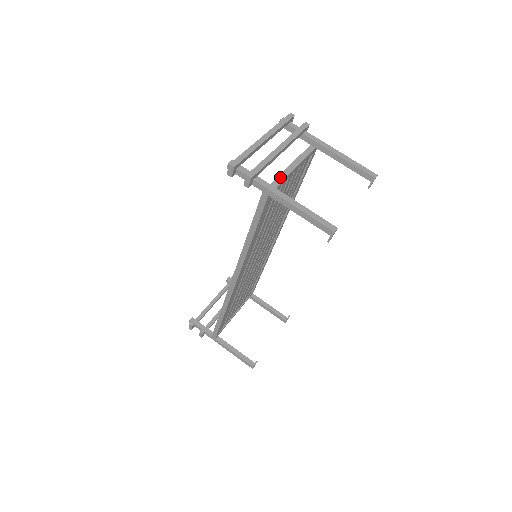
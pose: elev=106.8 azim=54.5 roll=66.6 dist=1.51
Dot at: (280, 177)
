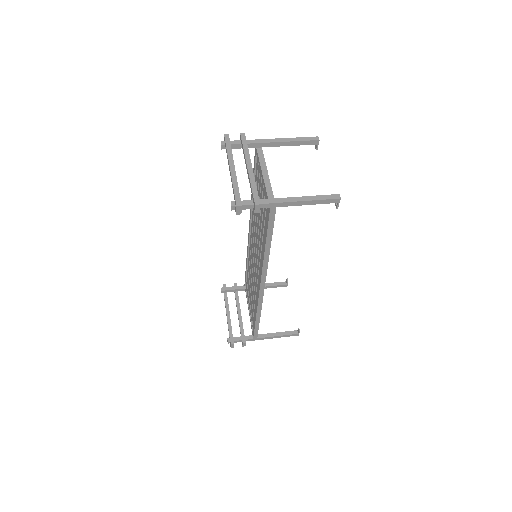
Dot at: (267, 188)
